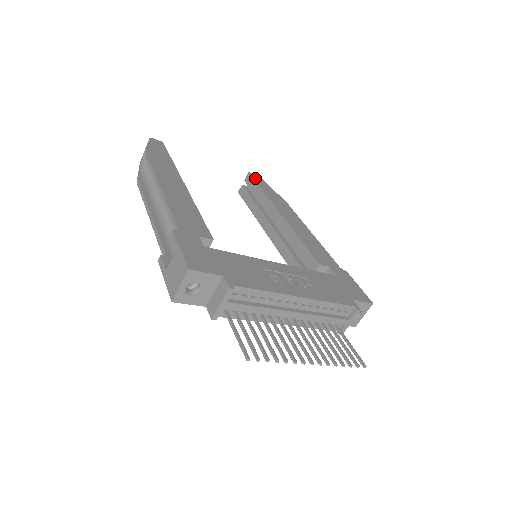
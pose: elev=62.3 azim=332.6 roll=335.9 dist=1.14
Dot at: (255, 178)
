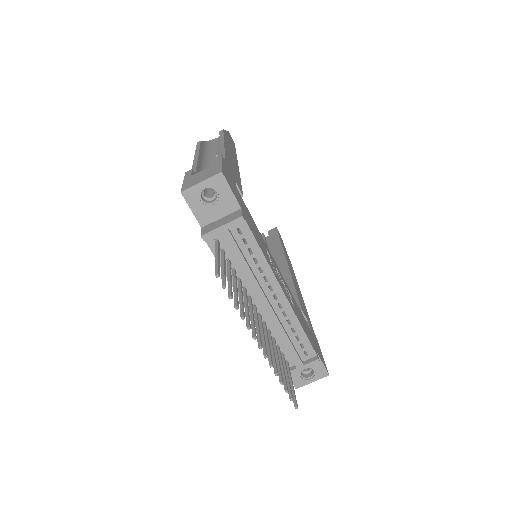
Dot at: (279, 234)
